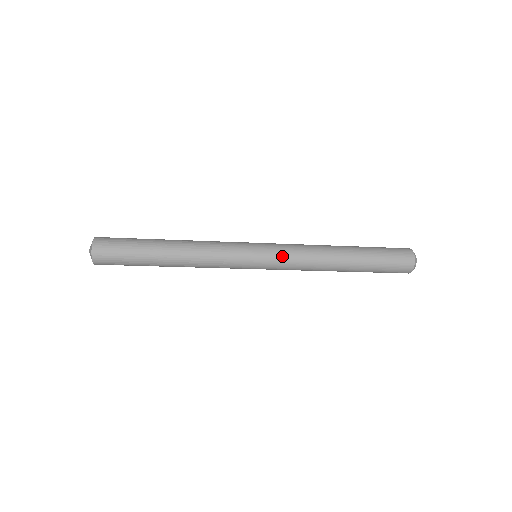
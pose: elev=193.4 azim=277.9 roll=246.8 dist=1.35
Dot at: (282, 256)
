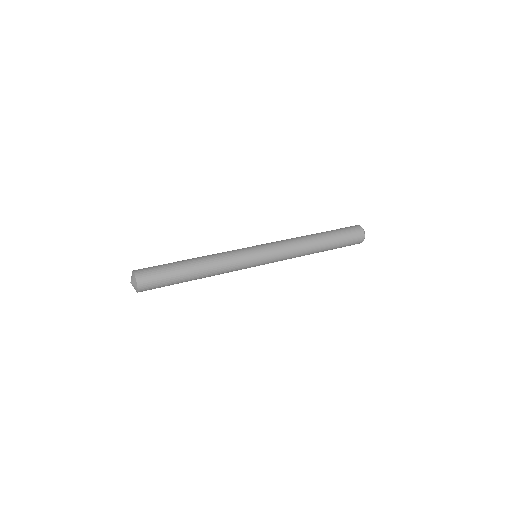
Dot at: (276, 251)
